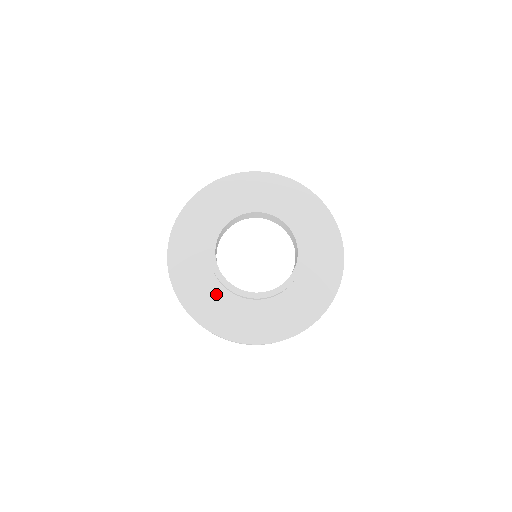
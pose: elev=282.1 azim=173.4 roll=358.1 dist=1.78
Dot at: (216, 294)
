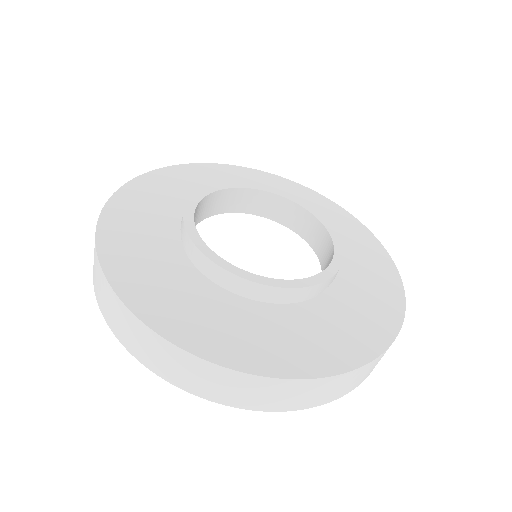
Dot at: (255, 317)
